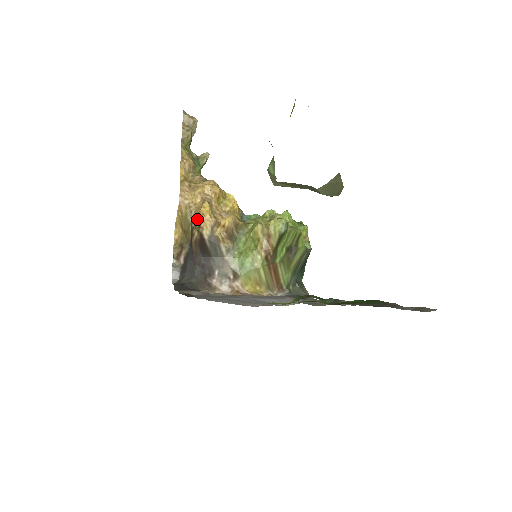
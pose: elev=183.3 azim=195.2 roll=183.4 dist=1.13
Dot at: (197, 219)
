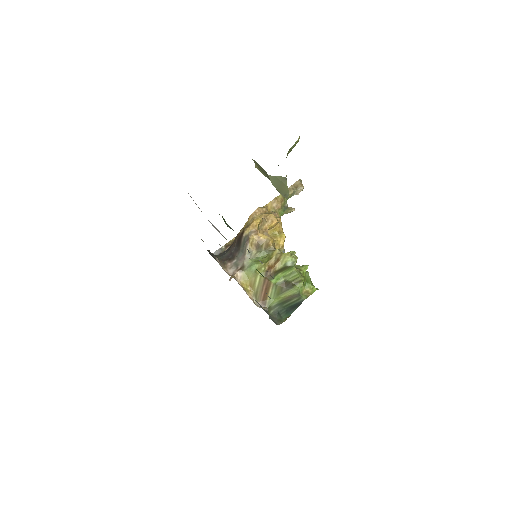
Dot at: (249, 224)
